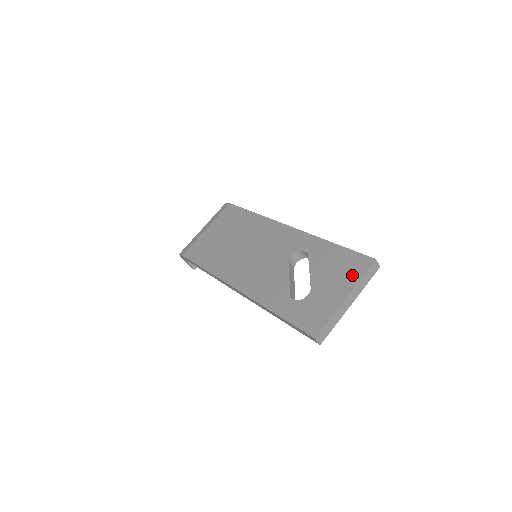
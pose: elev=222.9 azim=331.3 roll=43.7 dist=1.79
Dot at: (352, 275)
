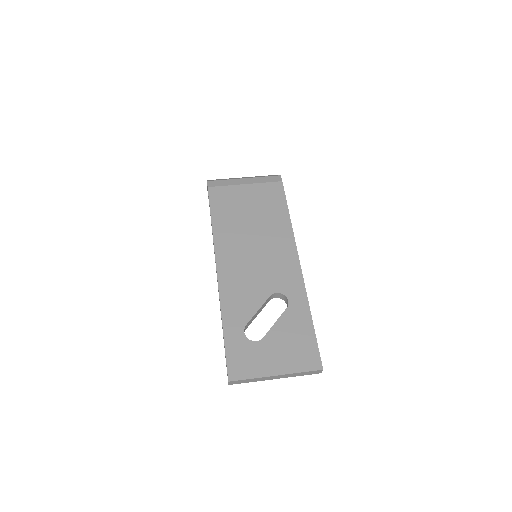
Dot at: (297, 362)
